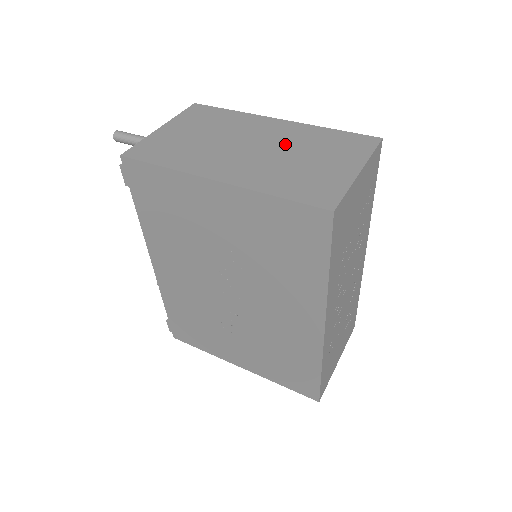
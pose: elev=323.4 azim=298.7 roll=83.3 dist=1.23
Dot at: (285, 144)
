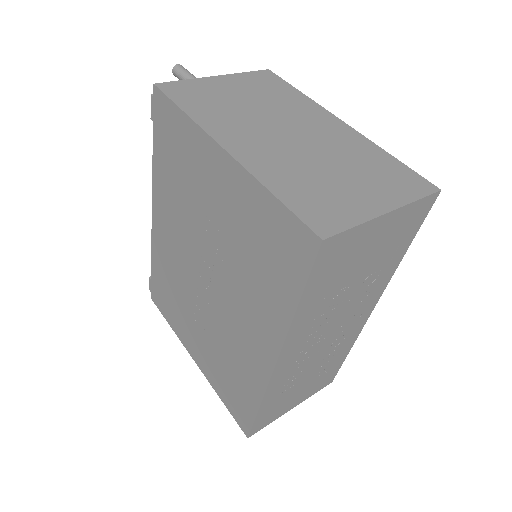
Dot at: (327, 147)
